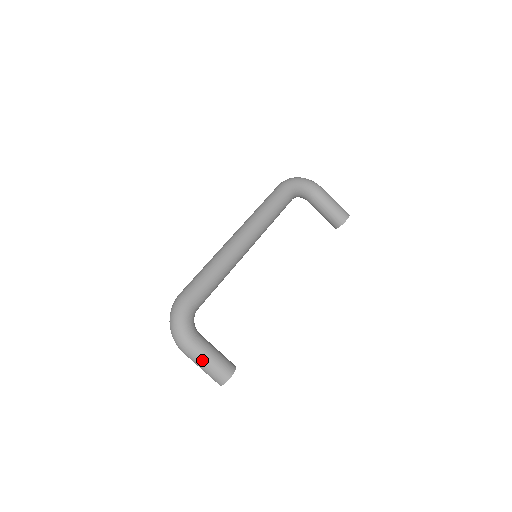
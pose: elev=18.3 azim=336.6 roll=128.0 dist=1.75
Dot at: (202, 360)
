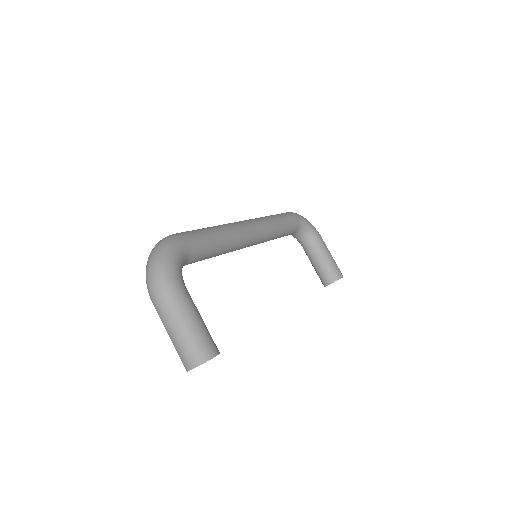
Dot at: (182, 316)
